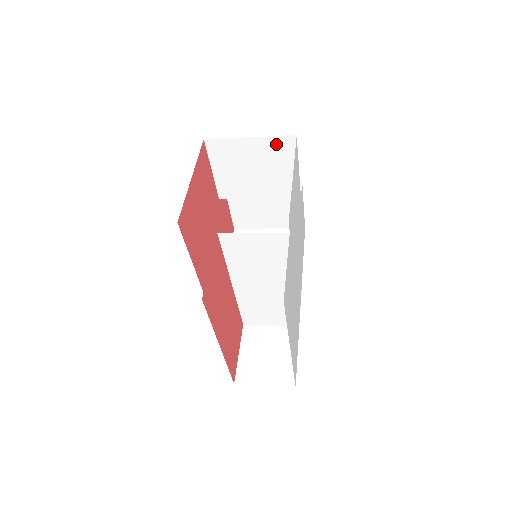
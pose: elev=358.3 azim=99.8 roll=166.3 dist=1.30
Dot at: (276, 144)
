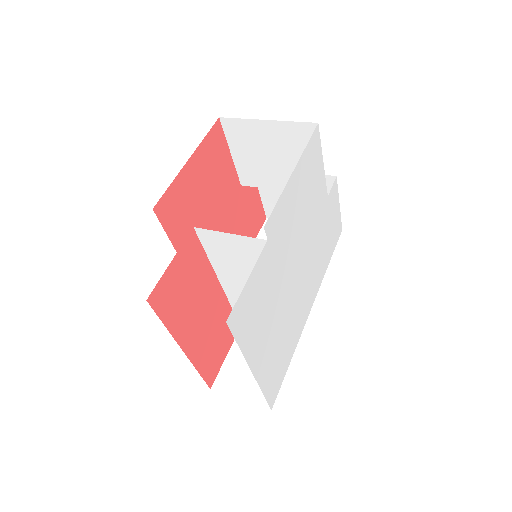
Dot at: (296, 131)
